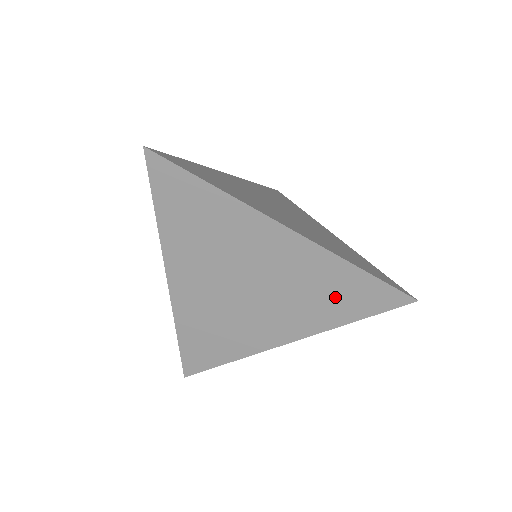
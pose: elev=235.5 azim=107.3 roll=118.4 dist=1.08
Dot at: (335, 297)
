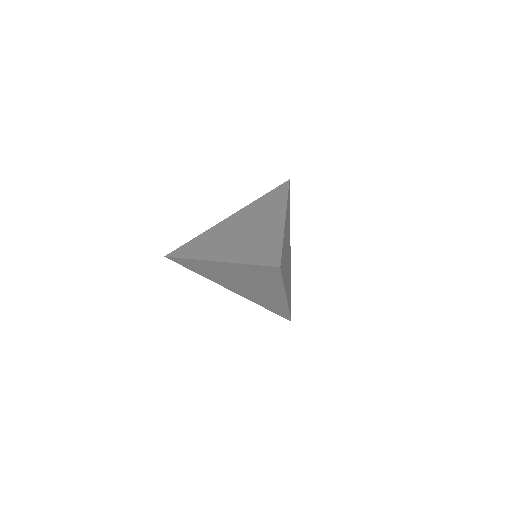
Dot at: (269, 305)
